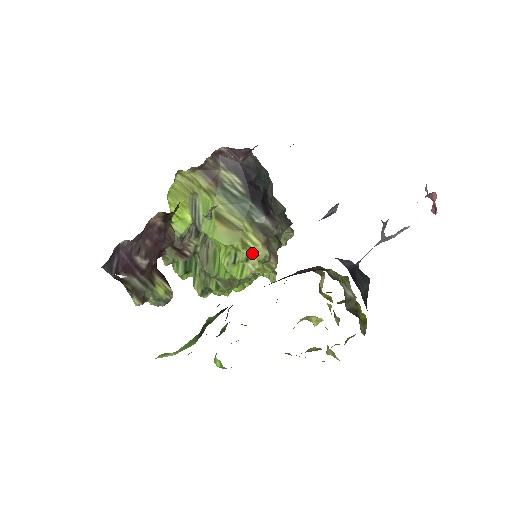
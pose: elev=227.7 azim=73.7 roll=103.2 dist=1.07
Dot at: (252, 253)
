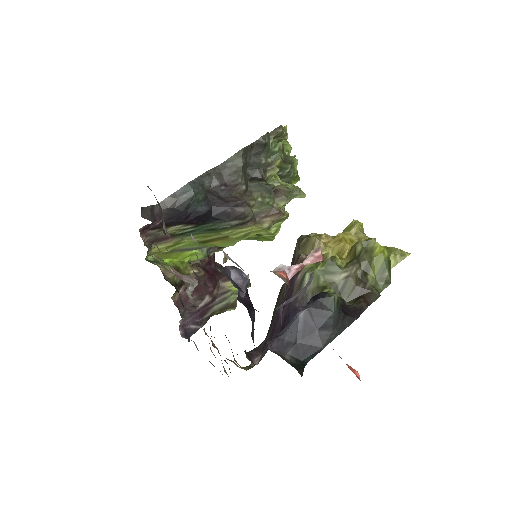
Dot at: (256, 232)
